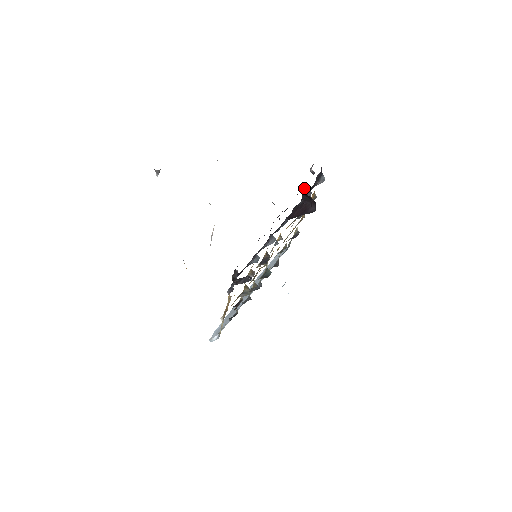
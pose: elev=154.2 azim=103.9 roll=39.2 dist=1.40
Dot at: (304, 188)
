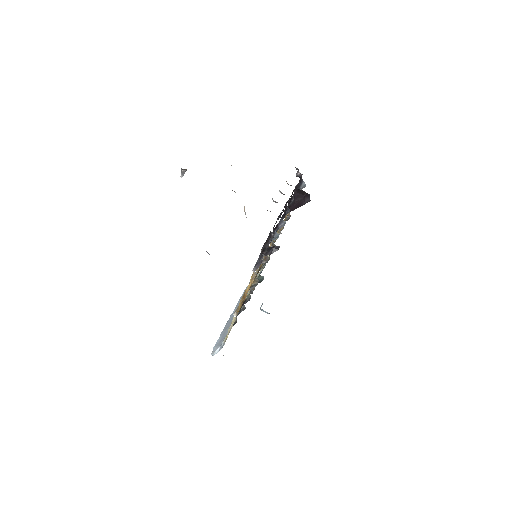
Dot at: (296, 187)
